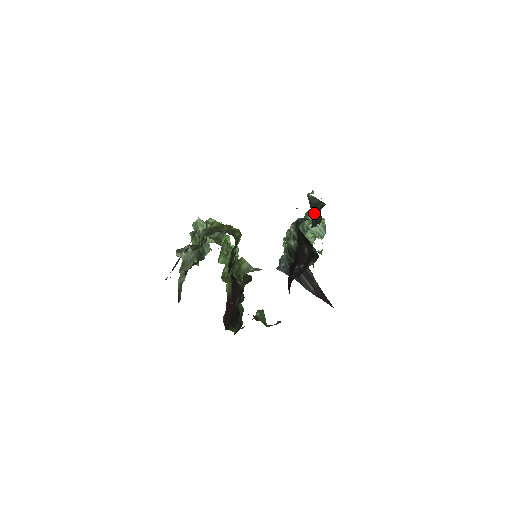
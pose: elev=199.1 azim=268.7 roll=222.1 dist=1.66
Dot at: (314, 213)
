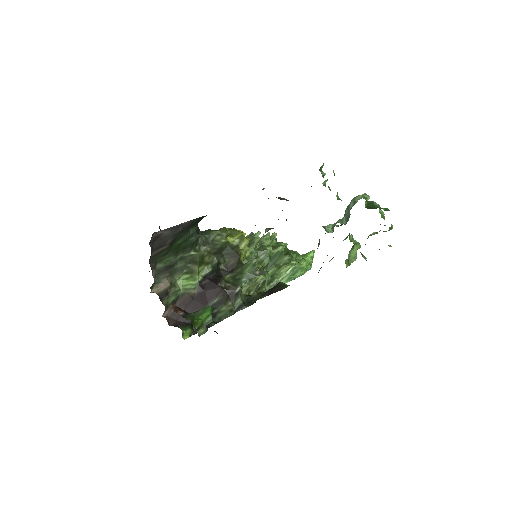
Dot at: occluded
